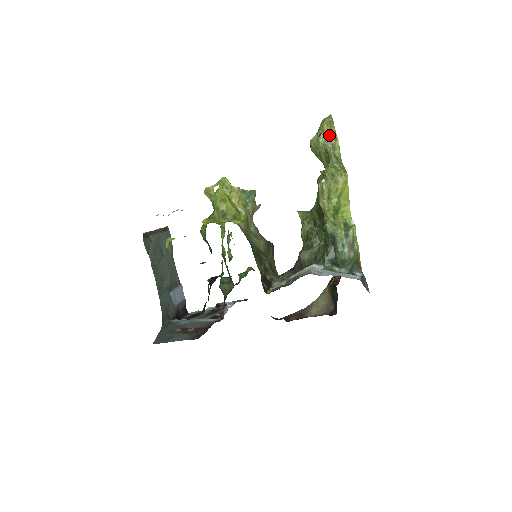
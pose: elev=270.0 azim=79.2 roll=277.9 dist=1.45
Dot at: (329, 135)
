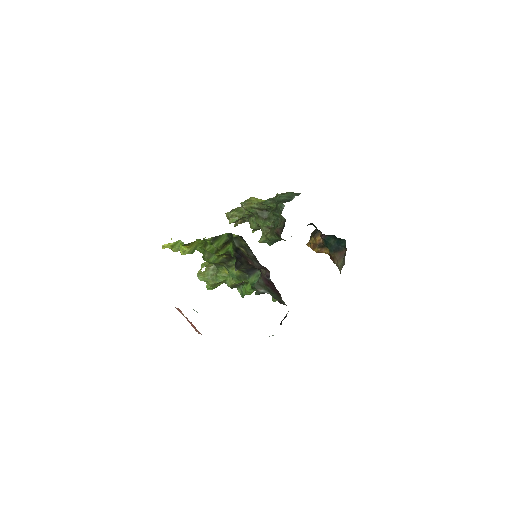
Dot at: (232, 210)
